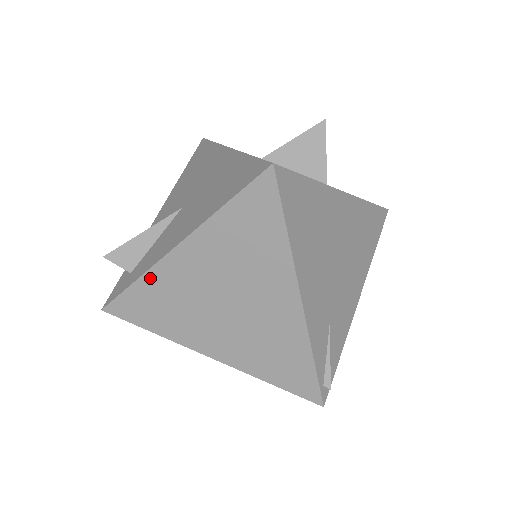
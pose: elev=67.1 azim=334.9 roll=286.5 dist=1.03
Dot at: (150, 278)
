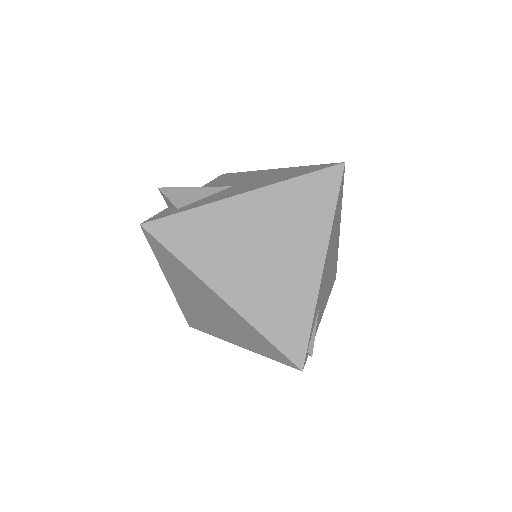
Dot at: (209, 210)
